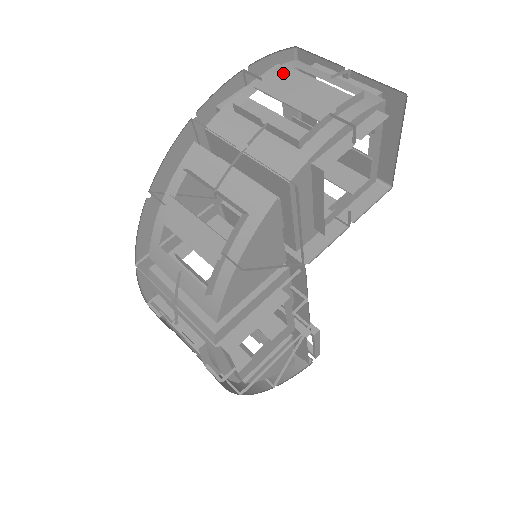
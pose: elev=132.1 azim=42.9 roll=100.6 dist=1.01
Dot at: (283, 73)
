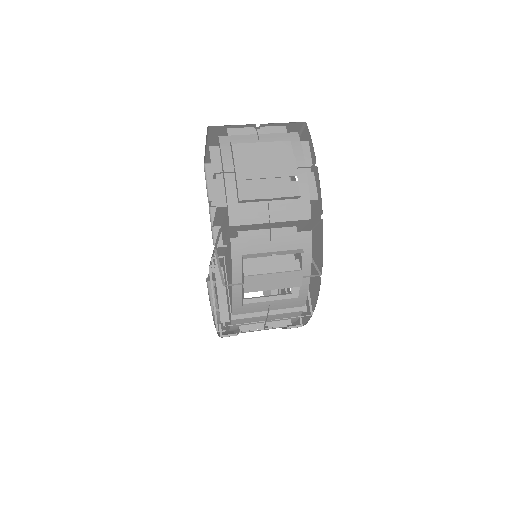
Dot at: (223, 152)
